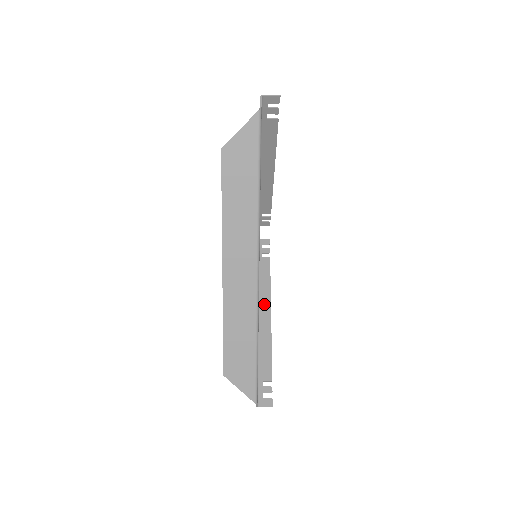
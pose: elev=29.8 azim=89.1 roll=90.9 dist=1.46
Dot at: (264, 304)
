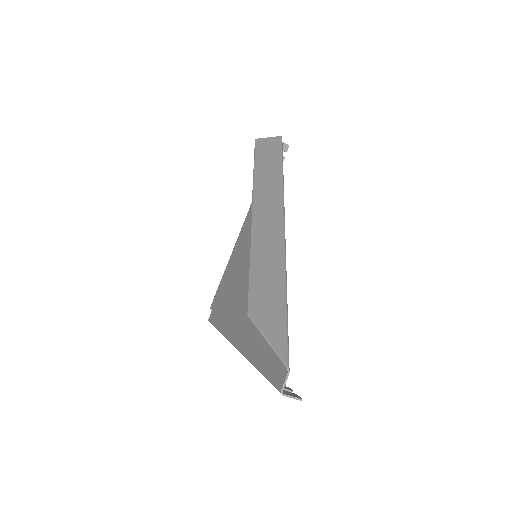
Dot at: occluded
